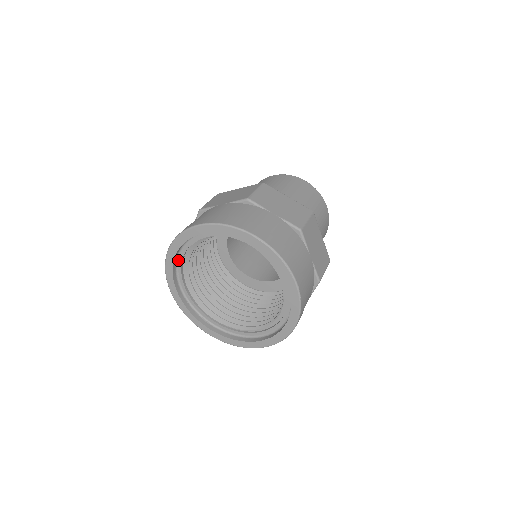
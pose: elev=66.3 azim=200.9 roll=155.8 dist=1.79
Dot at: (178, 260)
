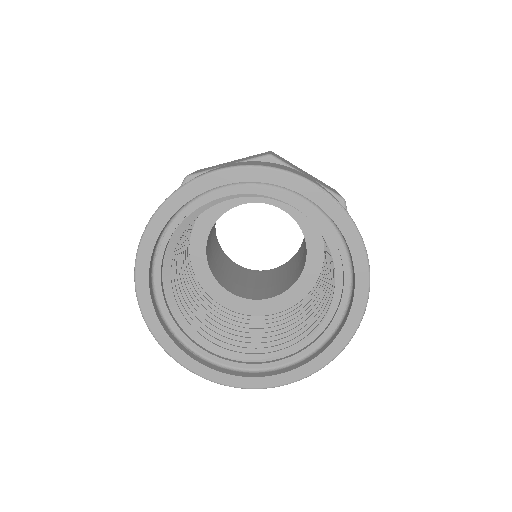
Dot at: (160, 243)
